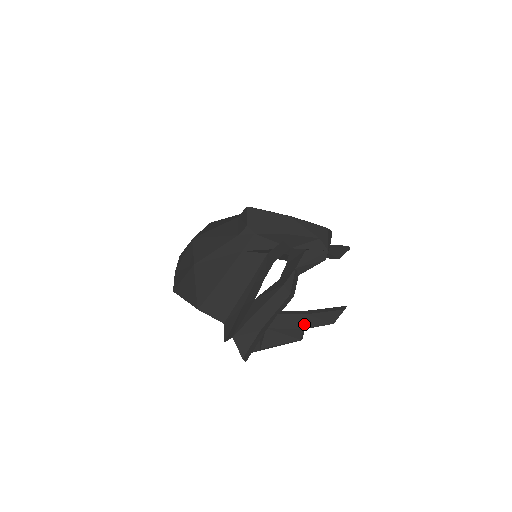
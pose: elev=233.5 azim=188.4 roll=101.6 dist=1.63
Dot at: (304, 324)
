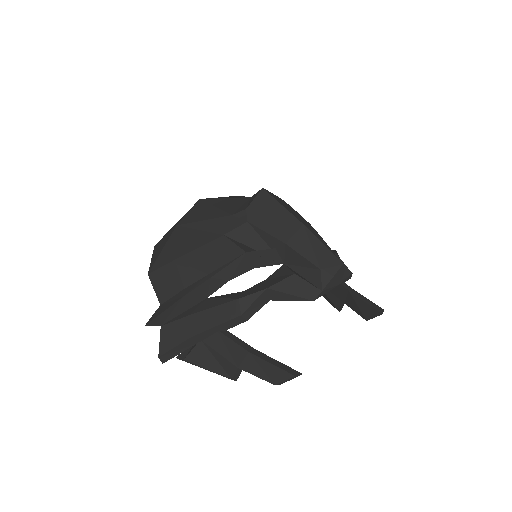
Dot at: (241, 362)
